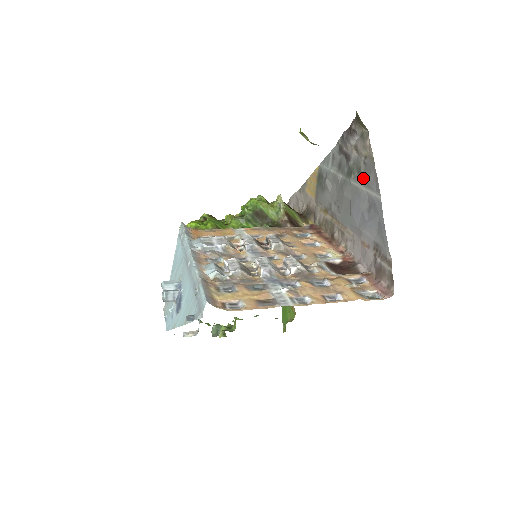
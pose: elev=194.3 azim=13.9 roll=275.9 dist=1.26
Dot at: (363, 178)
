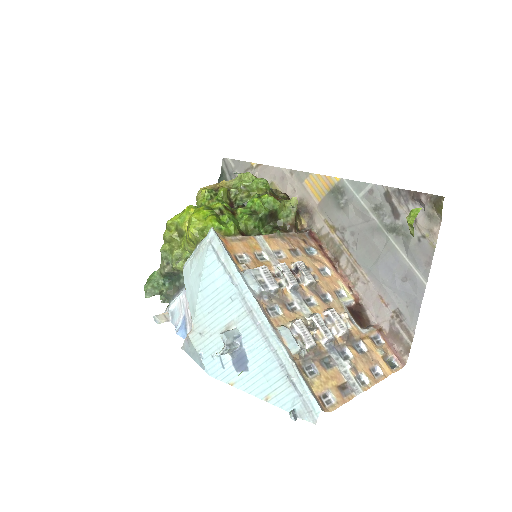
Dot at: (410, 250)
